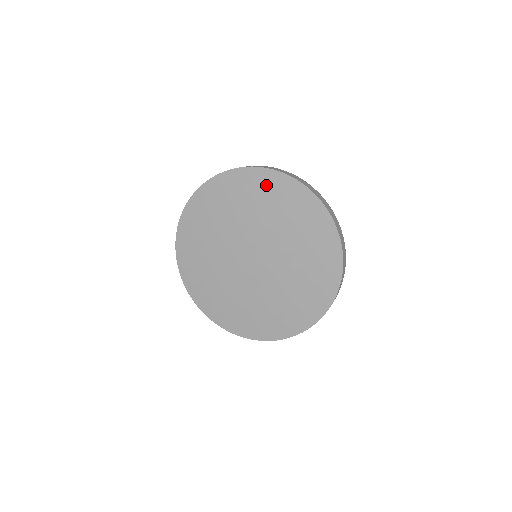
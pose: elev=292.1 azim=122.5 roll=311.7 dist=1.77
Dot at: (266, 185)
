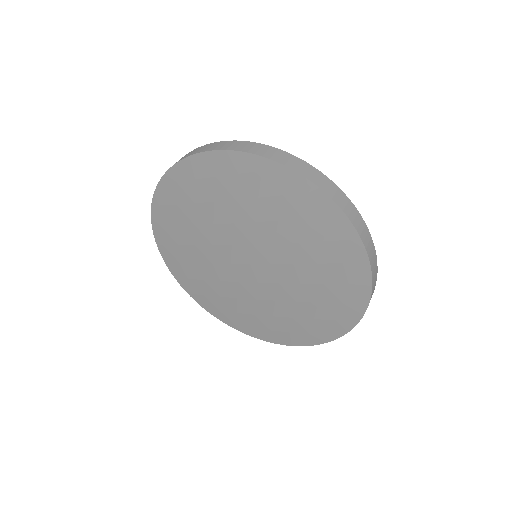
Dot at: (335, 239)
